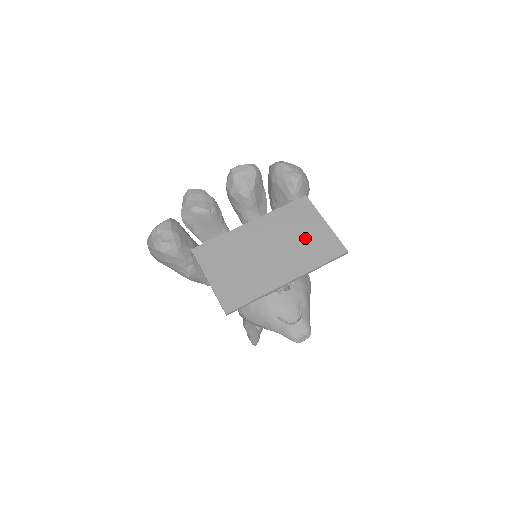
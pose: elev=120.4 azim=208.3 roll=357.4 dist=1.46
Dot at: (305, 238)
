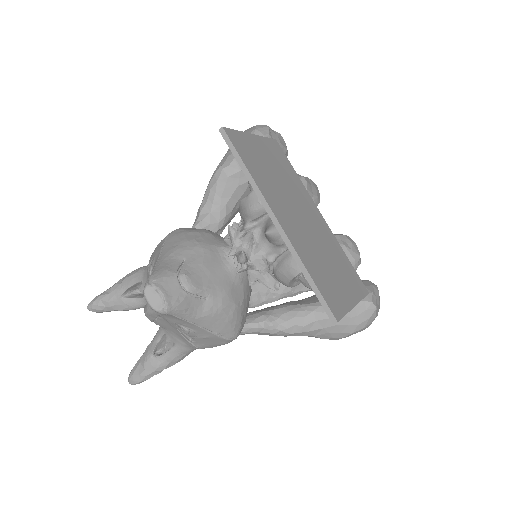
Dot at: (330, 268)
